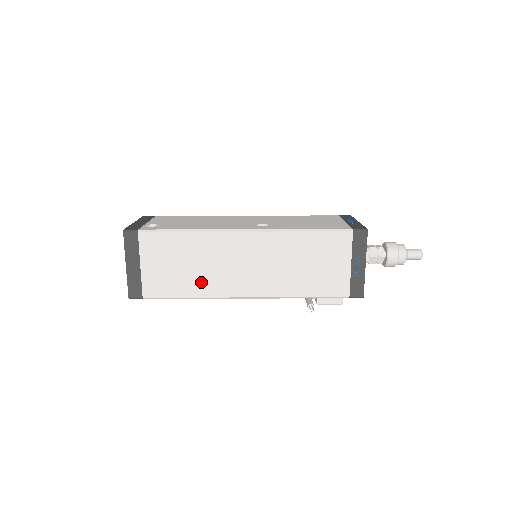
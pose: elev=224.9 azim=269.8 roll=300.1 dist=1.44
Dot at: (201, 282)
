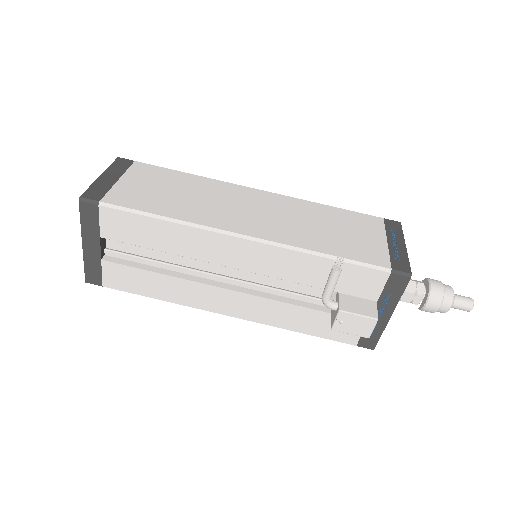
Dot at: (189, 209)
